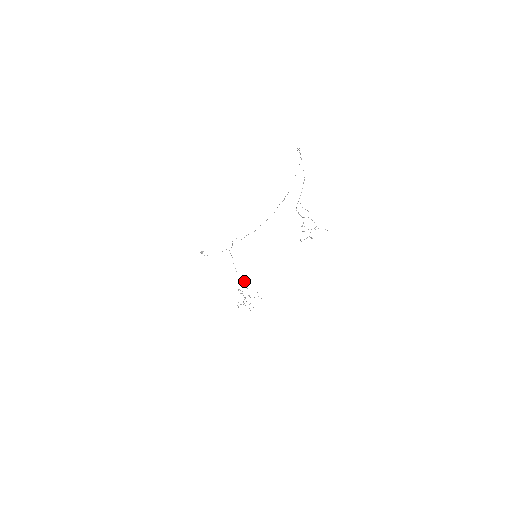
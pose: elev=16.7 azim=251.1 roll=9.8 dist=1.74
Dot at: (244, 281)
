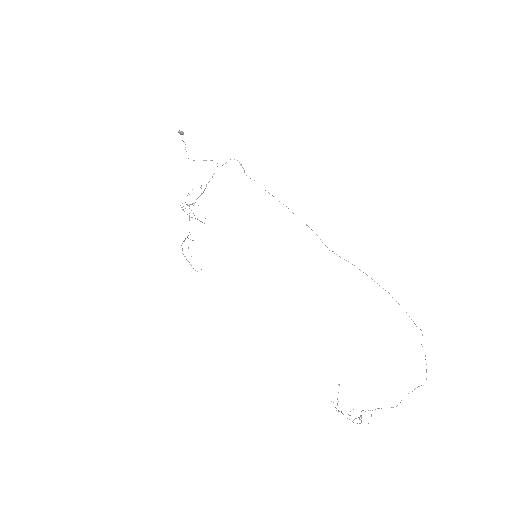
Dot at: occluded
